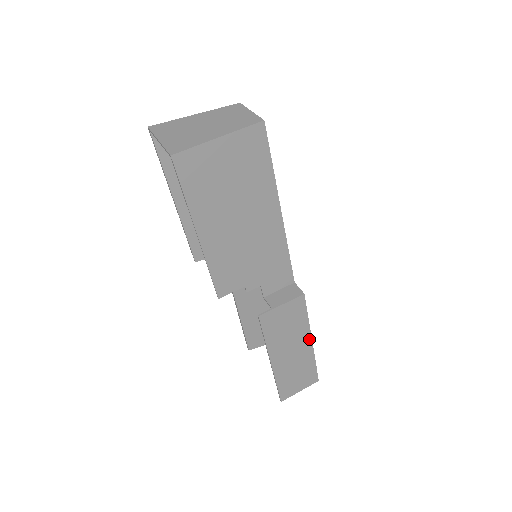
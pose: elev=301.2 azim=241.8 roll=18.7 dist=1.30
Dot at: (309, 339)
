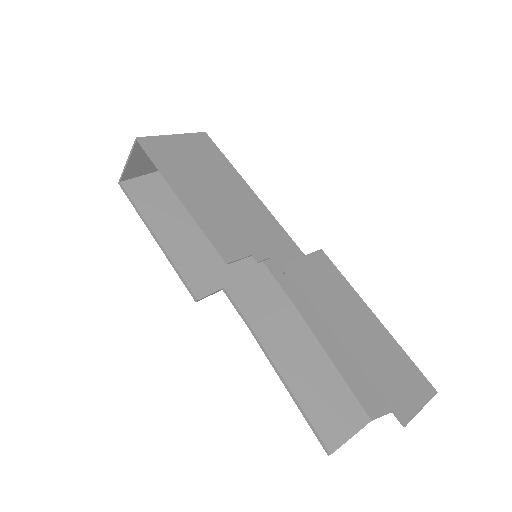
Dot at: (369, 312)
